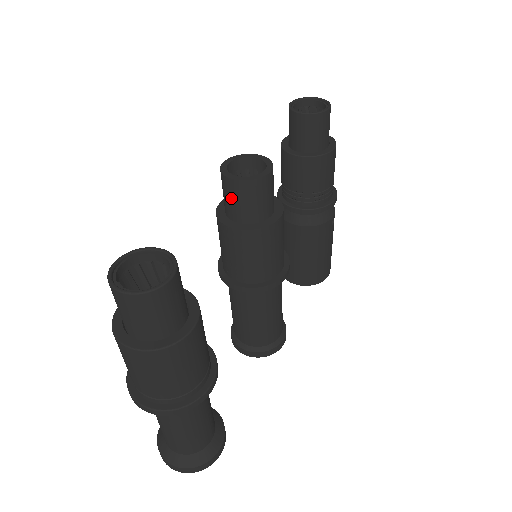
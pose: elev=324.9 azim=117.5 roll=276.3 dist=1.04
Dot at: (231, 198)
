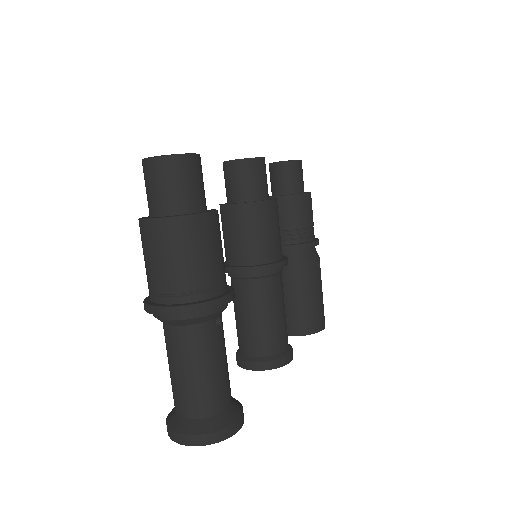
Dot at: (233, 179)
